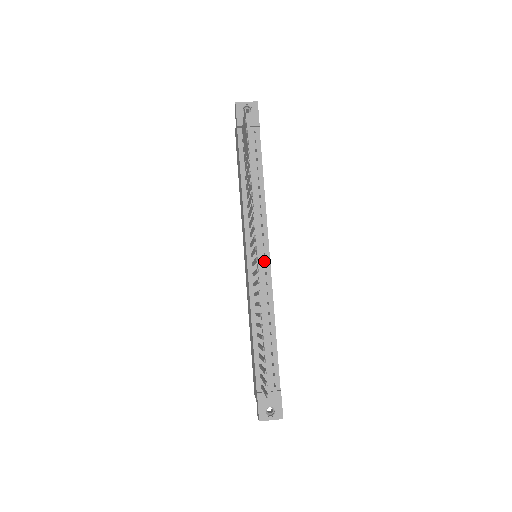
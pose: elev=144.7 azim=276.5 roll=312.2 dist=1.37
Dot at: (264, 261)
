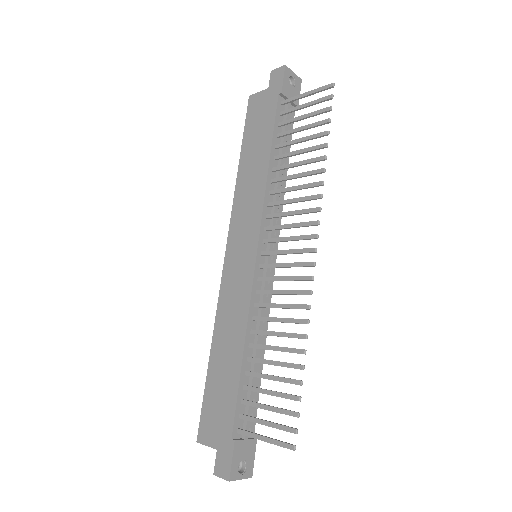
Dot at: occluded
